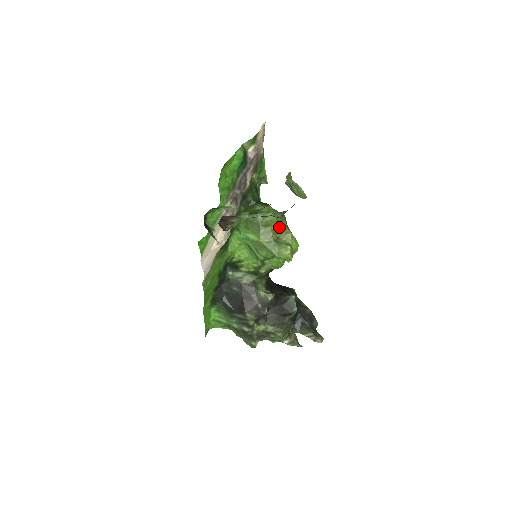
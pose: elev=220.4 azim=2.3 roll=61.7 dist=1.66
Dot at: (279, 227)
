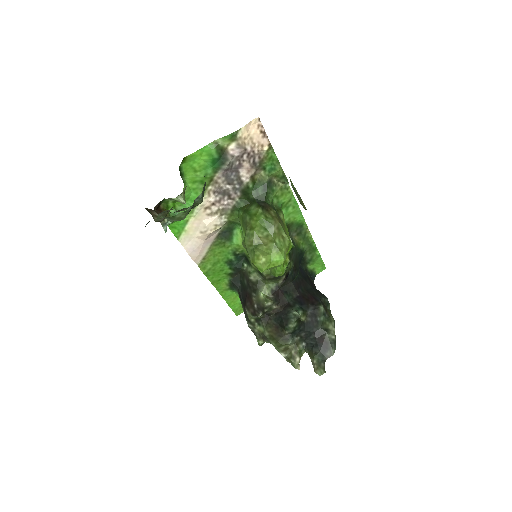
Dot at: (264, 233)
